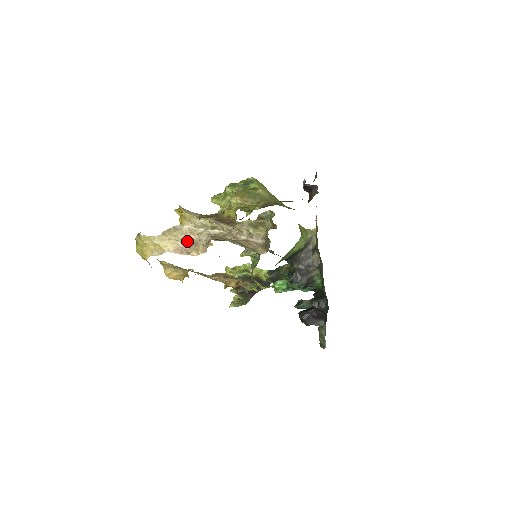
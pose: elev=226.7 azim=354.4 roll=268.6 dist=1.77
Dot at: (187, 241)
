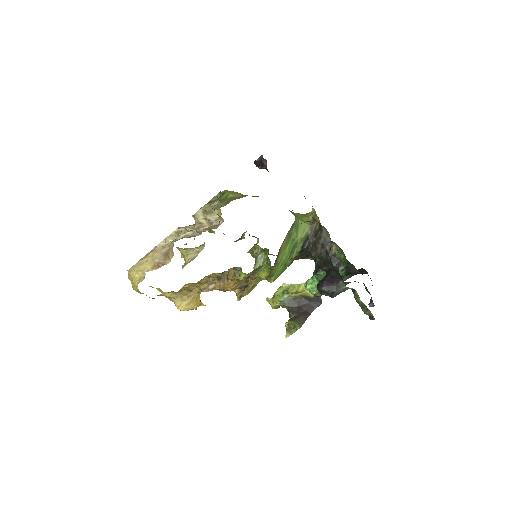
Dot at: (161, 256)
